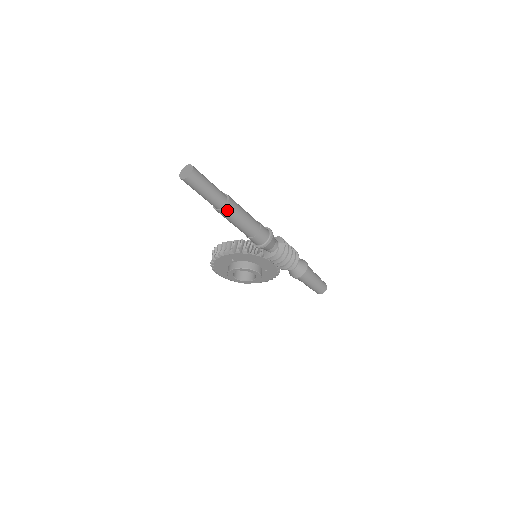
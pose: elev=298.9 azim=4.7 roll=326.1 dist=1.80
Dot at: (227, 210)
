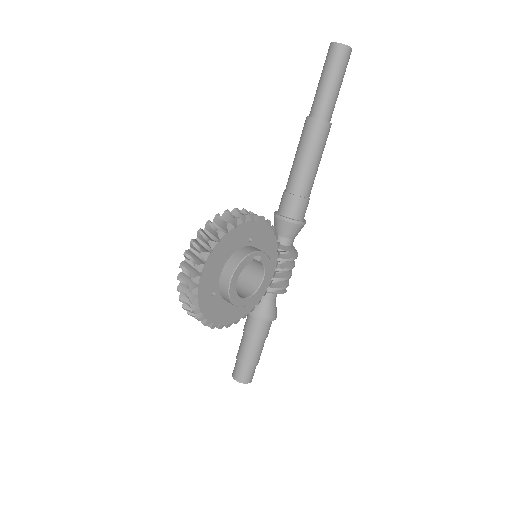
Dot at: (329, 131)
